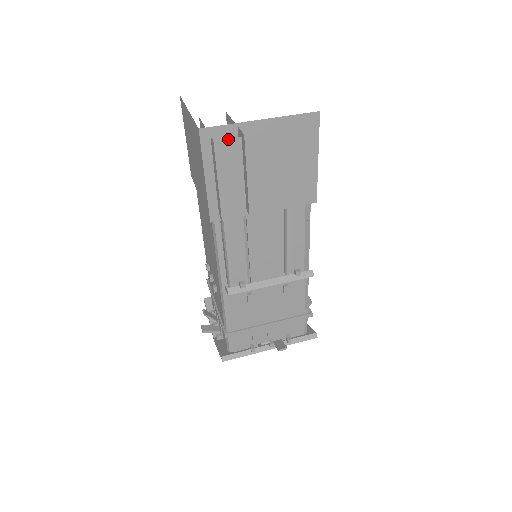
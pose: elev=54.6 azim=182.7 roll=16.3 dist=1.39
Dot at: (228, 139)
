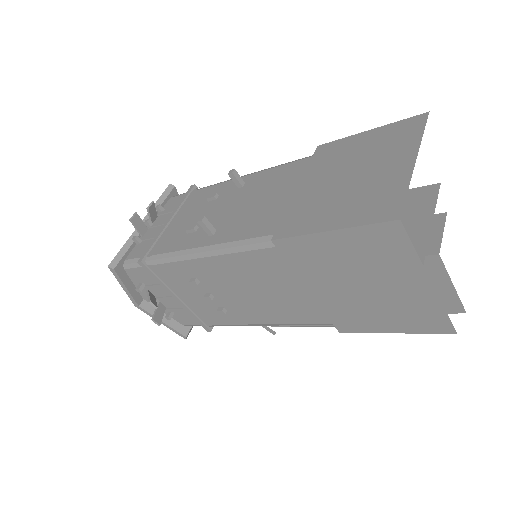
Dot at: occluded
